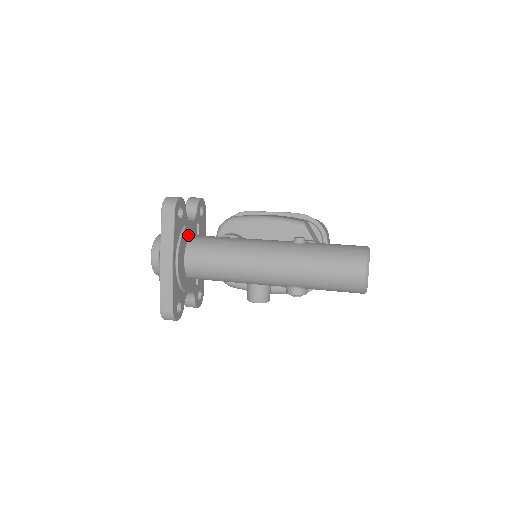
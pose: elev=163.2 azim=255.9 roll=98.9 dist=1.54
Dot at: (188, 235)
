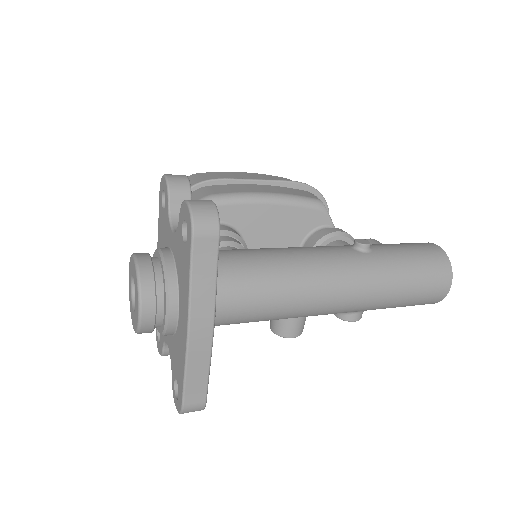
Dot at: occluded
